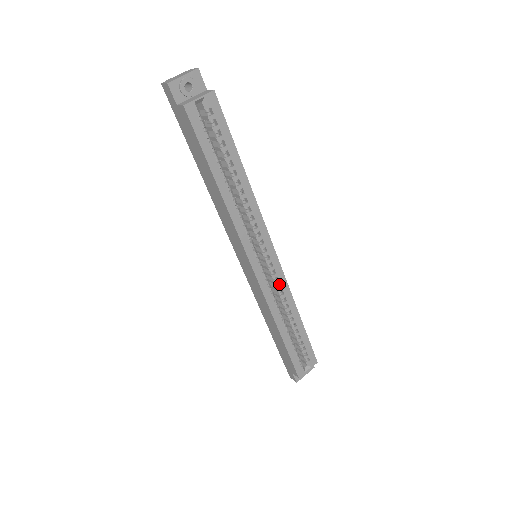
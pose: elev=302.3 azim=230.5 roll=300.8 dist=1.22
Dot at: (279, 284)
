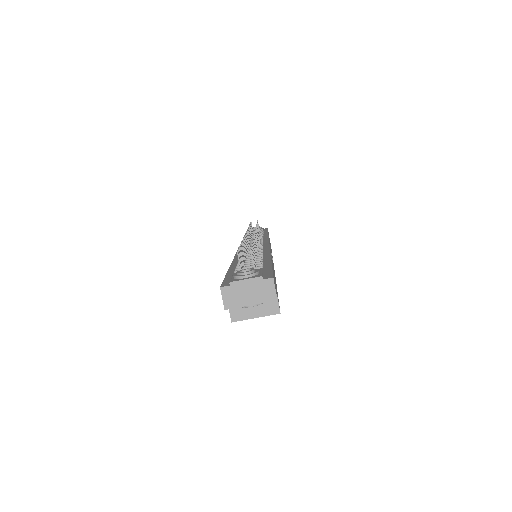
Dot at: occluded
